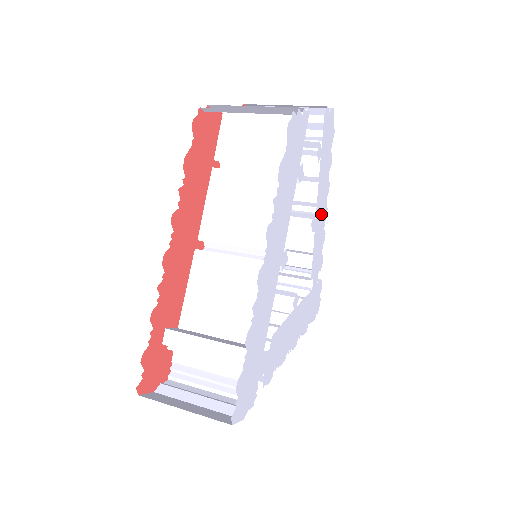
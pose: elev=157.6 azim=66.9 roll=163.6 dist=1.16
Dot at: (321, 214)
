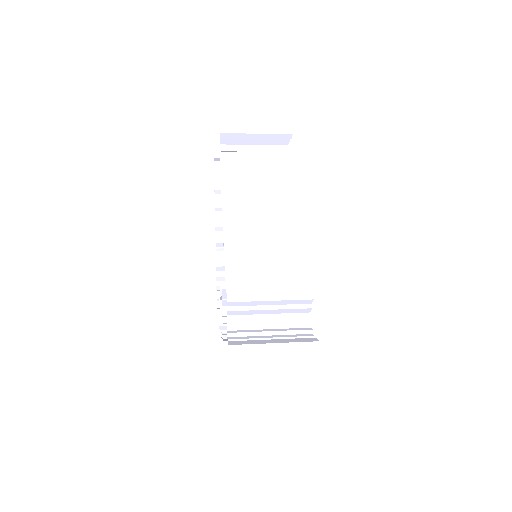
Dot at: occluded
